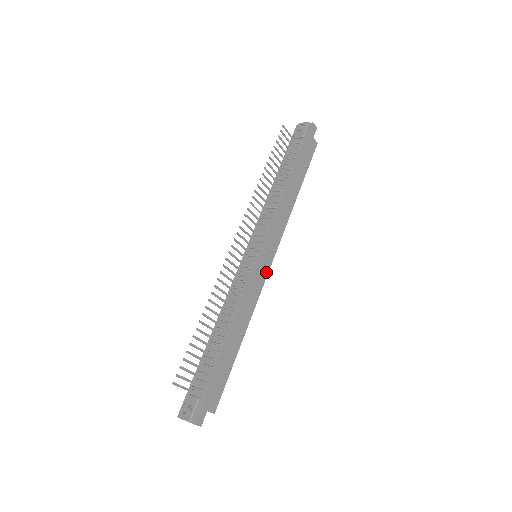
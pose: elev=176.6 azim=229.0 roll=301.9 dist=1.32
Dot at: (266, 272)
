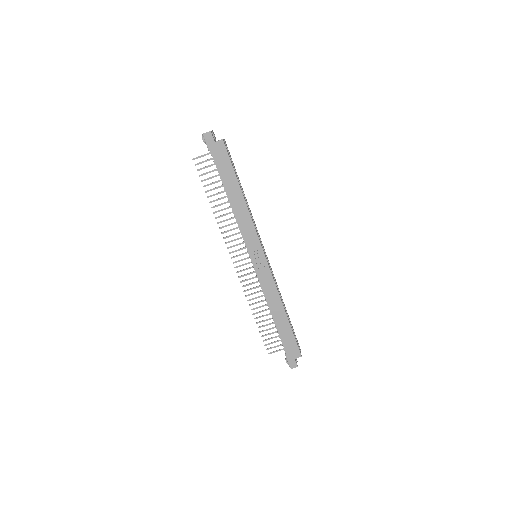
Dot at: (266, 265)
